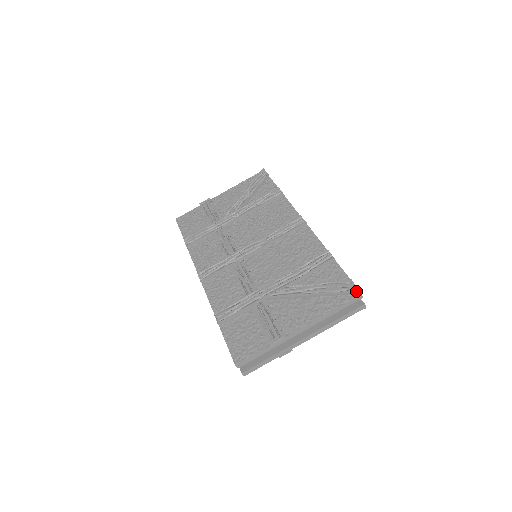
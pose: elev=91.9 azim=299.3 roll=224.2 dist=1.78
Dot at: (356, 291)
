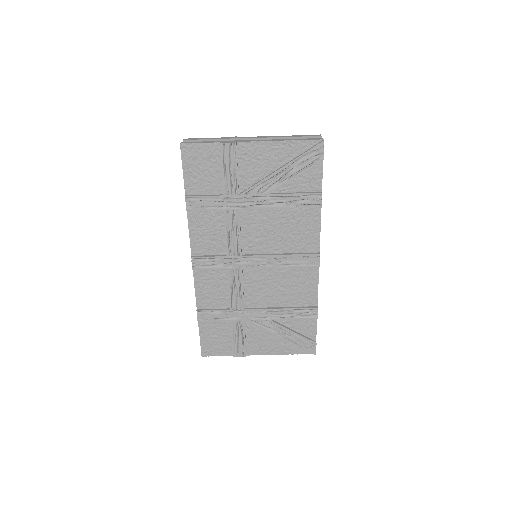
Dot at: (313, 353)
